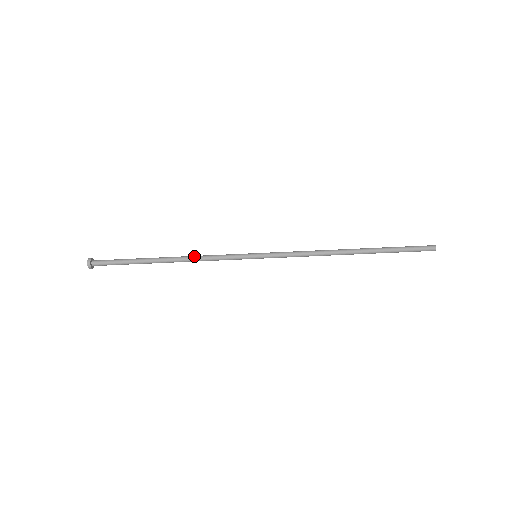
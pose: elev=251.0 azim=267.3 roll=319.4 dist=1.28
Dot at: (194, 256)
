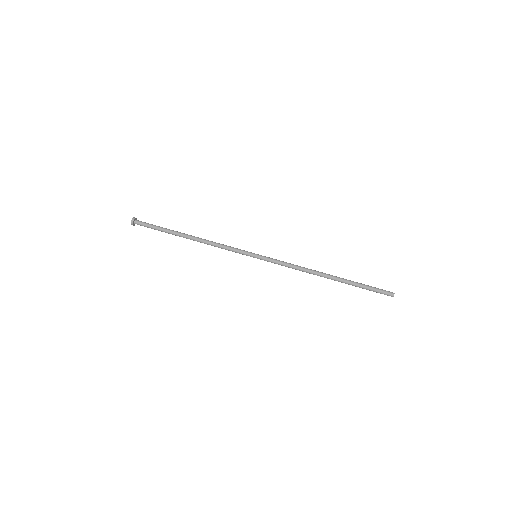
Dot at: (211, 242)
